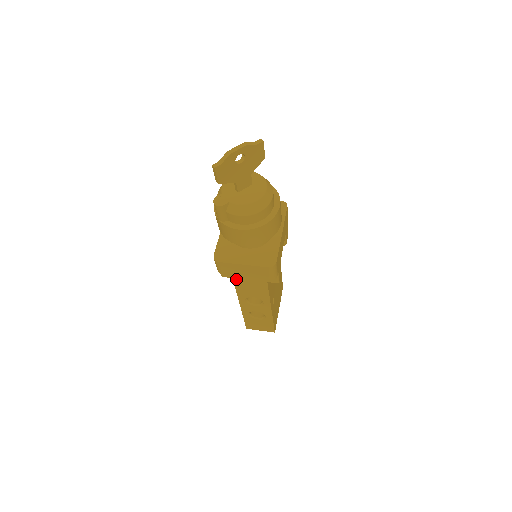
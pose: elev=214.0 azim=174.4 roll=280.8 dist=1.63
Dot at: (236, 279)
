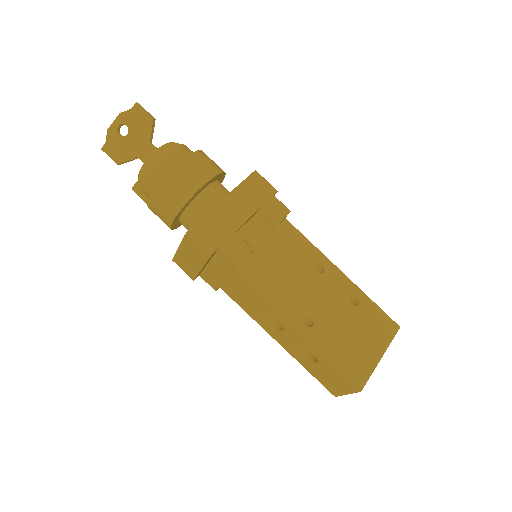
Dot at: (223, 287)
